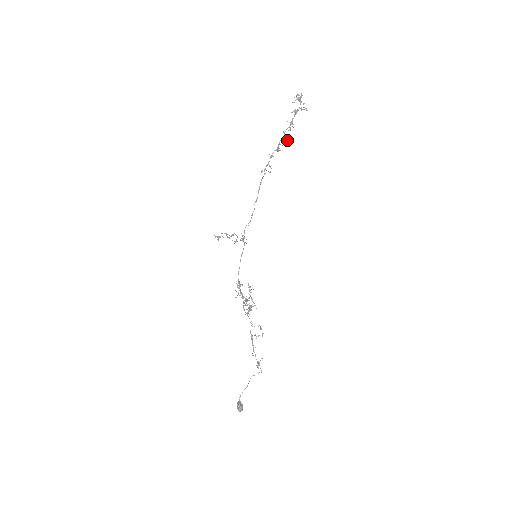
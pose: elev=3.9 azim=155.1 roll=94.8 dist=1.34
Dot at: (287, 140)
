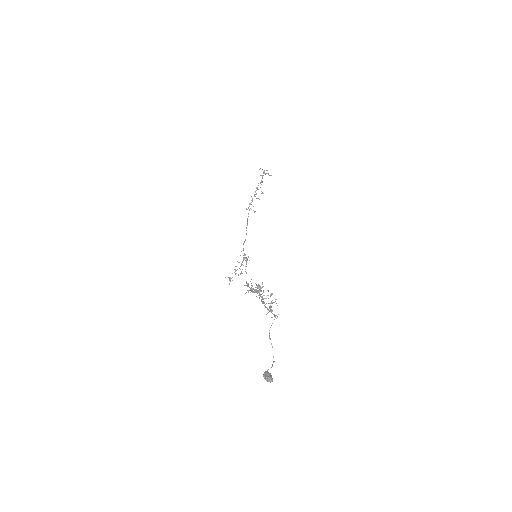
Dot at: (263, 193)
